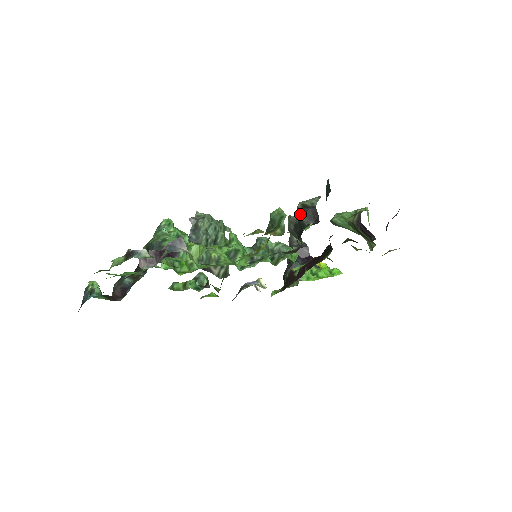
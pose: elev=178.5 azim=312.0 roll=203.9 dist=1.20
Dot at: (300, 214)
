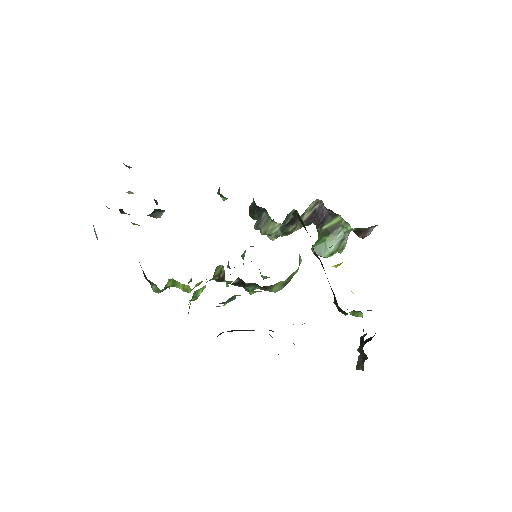
Dot at: (249, 208)
